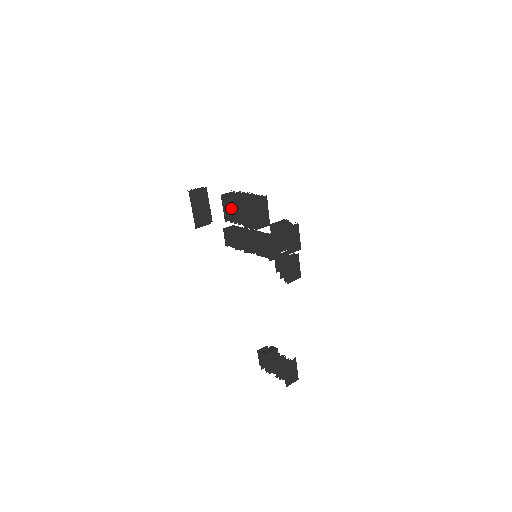
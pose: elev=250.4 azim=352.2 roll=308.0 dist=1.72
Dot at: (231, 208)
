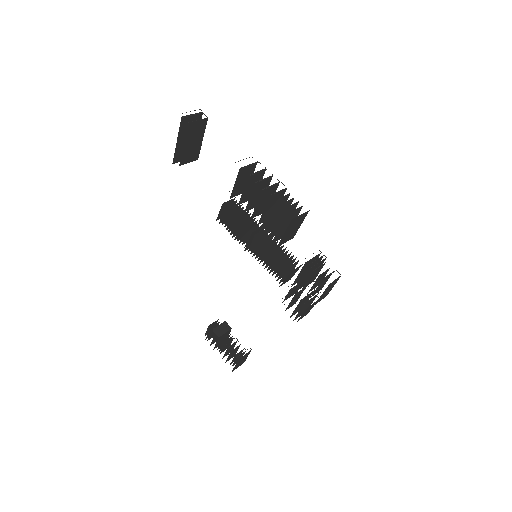
Dot at: (247, 189)
